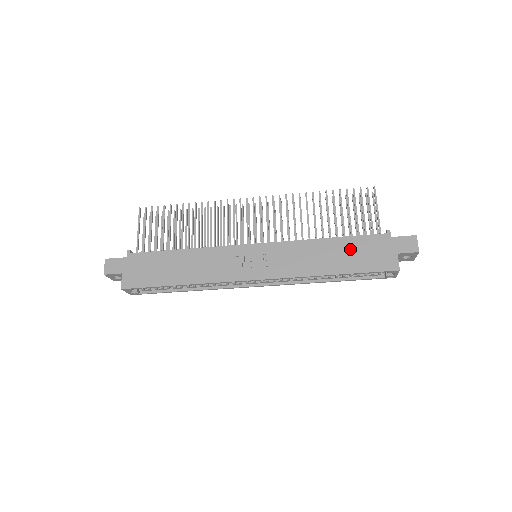
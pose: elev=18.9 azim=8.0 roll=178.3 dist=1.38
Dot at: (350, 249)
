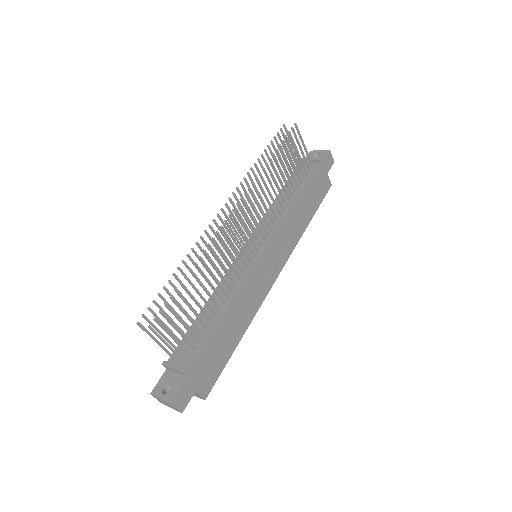
Dot at: (309, 195)
